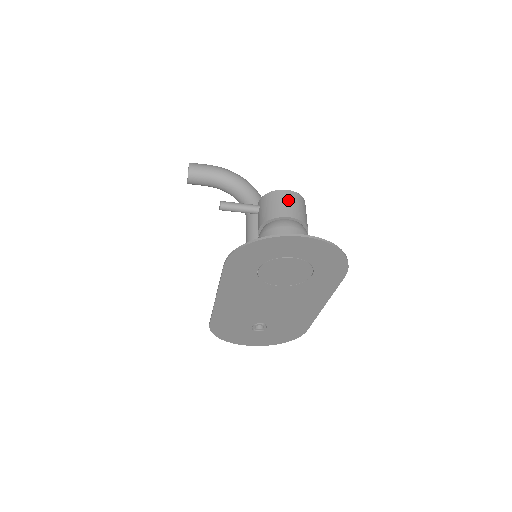
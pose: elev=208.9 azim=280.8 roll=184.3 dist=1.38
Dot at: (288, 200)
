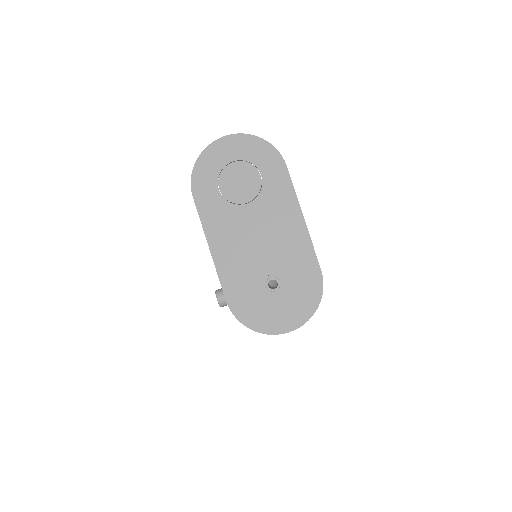
Dot at: occluded
